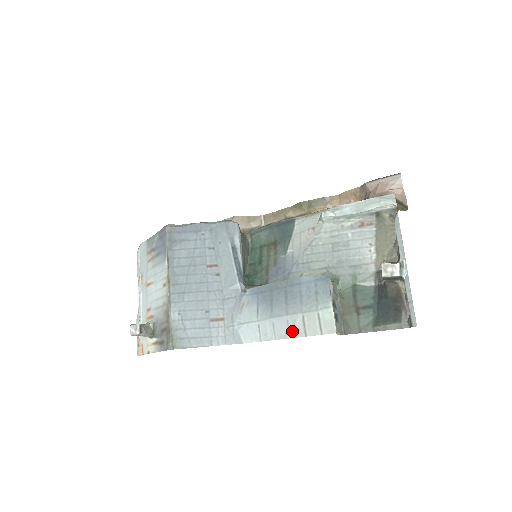
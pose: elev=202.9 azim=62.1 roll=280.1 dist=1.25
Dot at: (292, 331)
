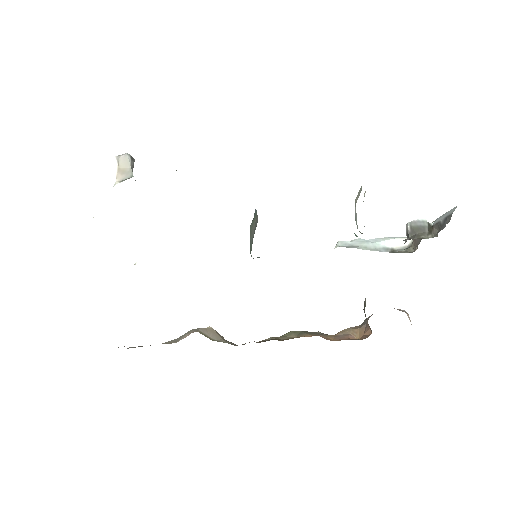
Dot at: occluded
